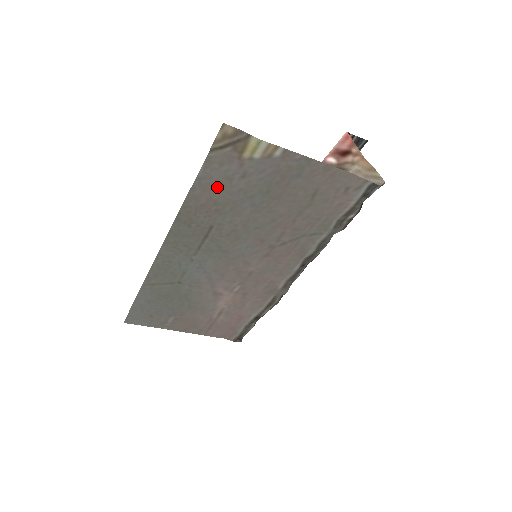
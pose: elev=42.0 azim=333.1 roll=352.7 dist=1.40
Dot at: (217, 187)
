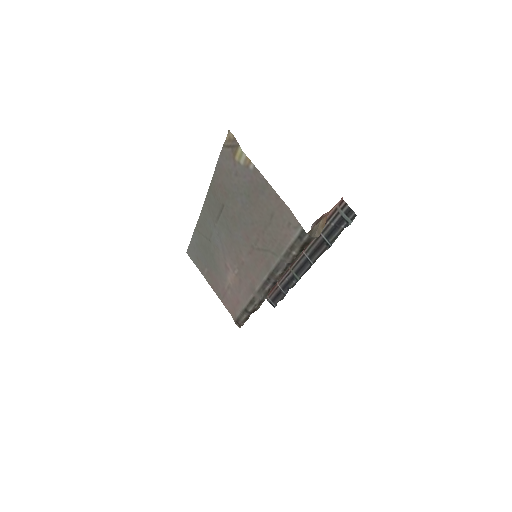
Dot at: (225, 175)
